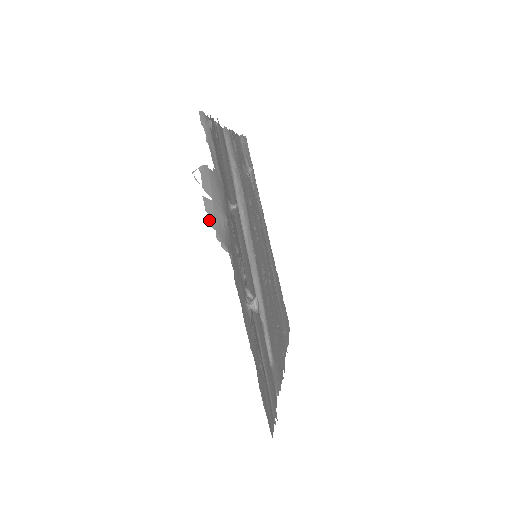
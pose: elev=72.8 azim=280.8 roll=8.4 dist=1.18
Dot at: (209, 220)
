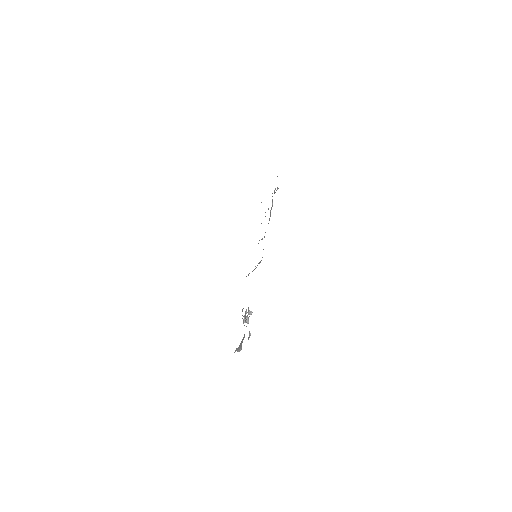
Dot at: occluded
